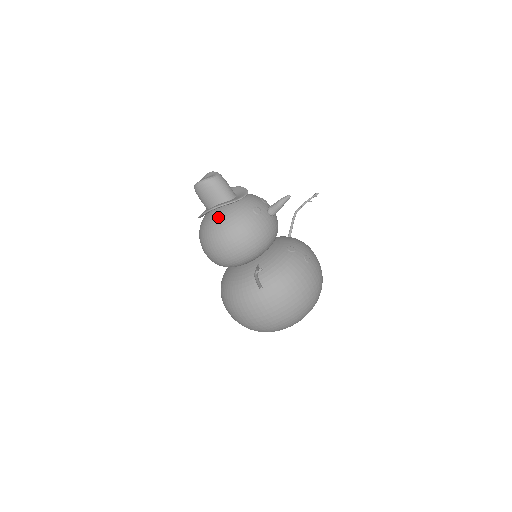
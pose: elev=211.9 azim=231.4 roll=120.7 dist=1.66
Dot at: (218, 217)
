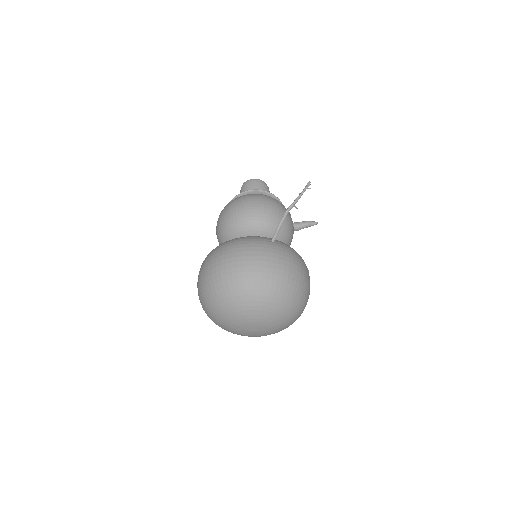
Dot at: occluded
